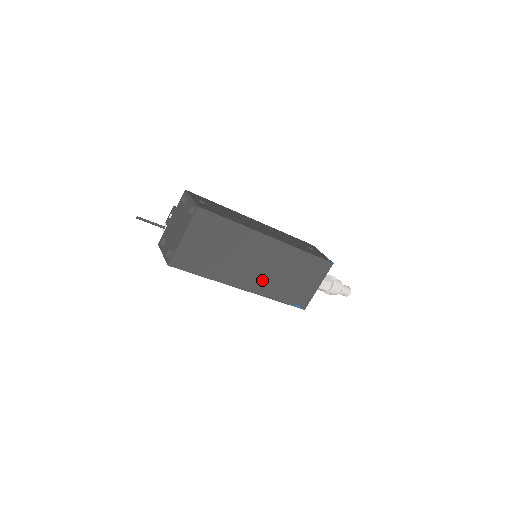
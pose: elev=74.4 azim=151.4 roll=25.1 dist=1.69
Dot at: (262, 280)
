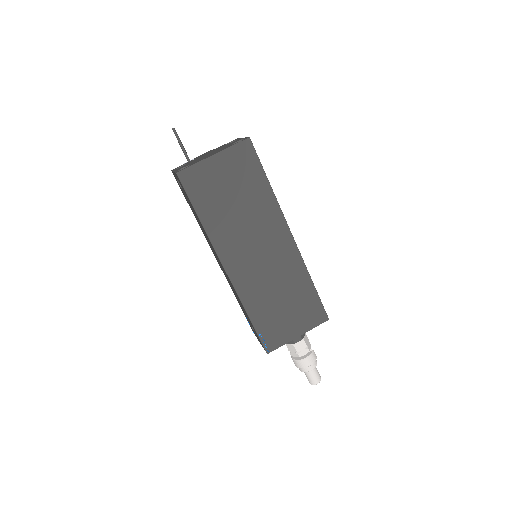
Dot at: (251, 276)
